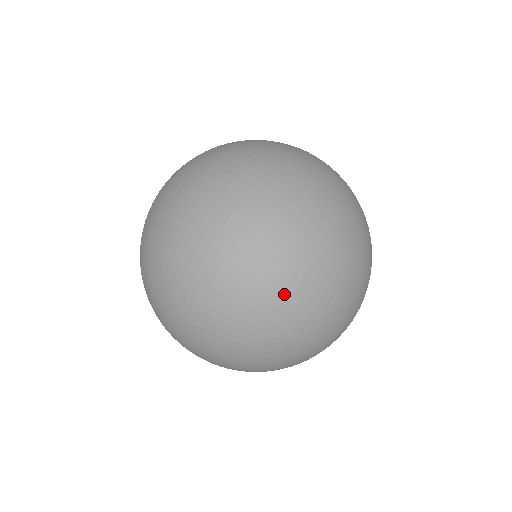
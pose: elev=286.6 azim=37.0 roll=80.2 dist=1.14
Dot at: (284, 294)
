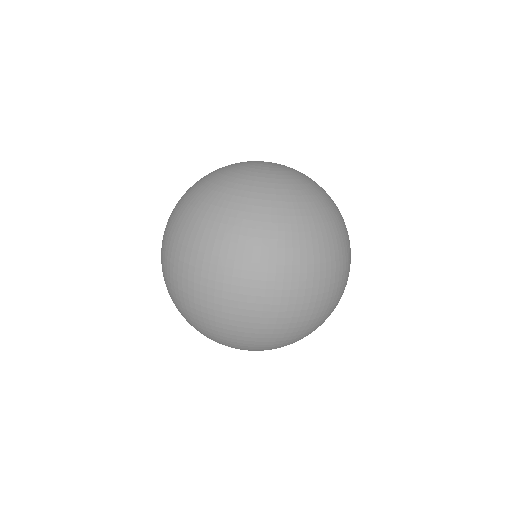
Dot at: (219, 336)
